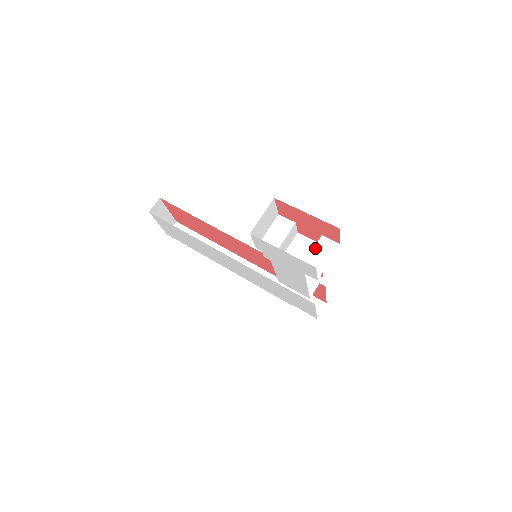
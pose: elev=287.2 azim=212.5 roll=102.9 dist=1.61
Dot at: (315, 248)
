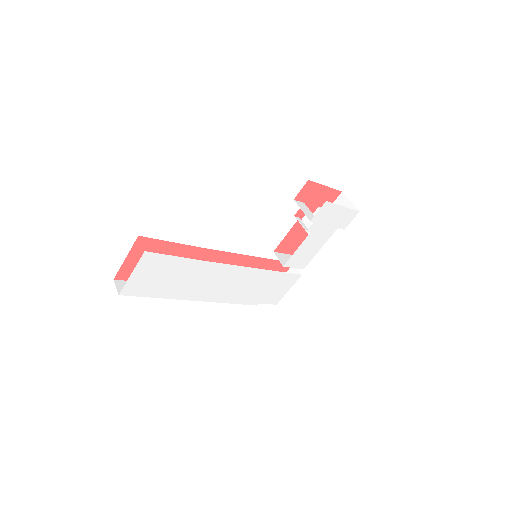
Dot at: occluded
